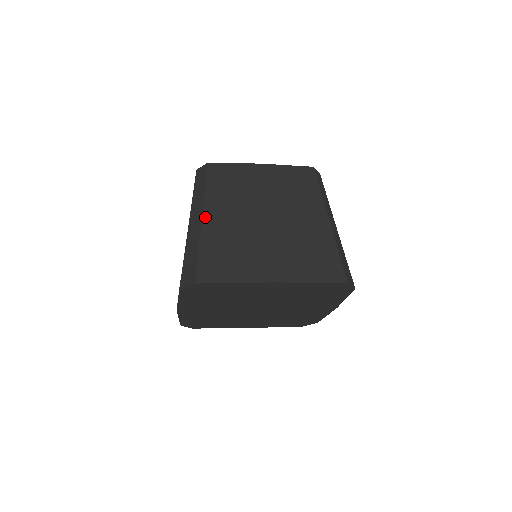
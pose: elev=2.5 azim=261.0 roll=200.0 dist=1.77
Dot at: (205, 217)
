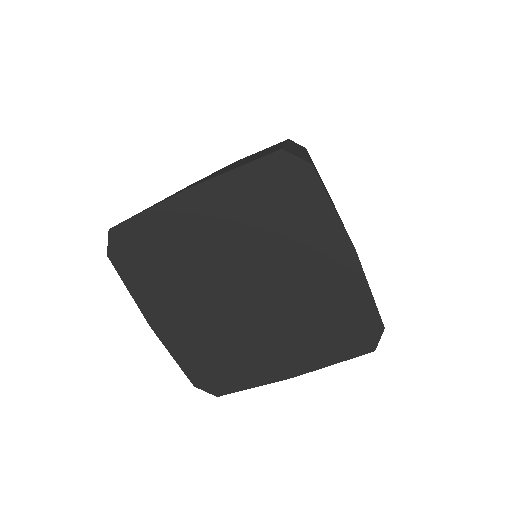
Dot at: occluded
